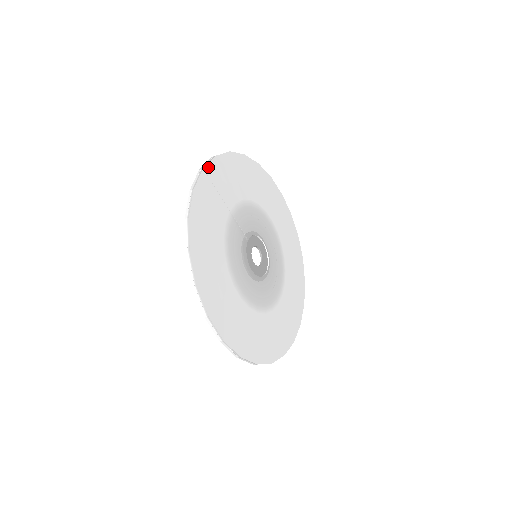
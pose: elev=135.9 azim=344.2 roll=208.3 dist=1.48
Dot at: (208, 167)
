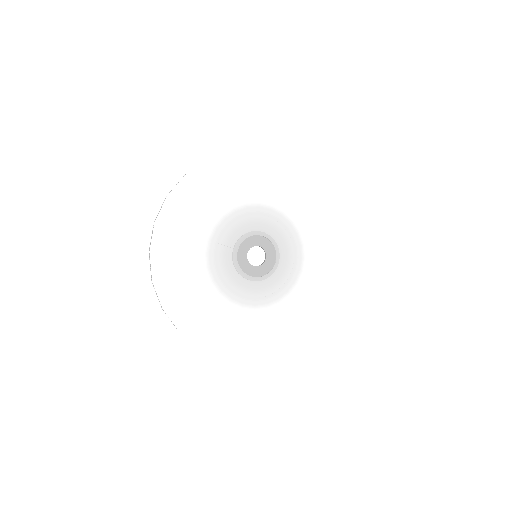
Dot at: (161, 215)
